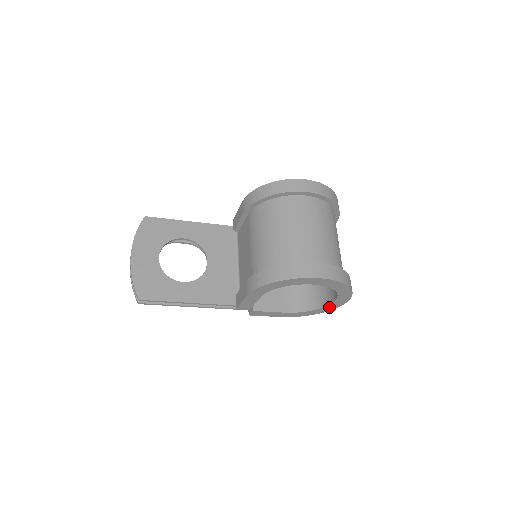
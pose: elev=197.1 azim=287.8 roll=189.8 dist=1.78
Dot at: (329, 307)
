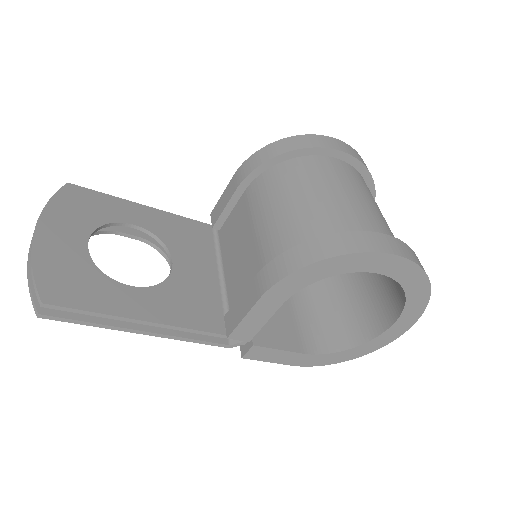
Dot at: (375, 343)
